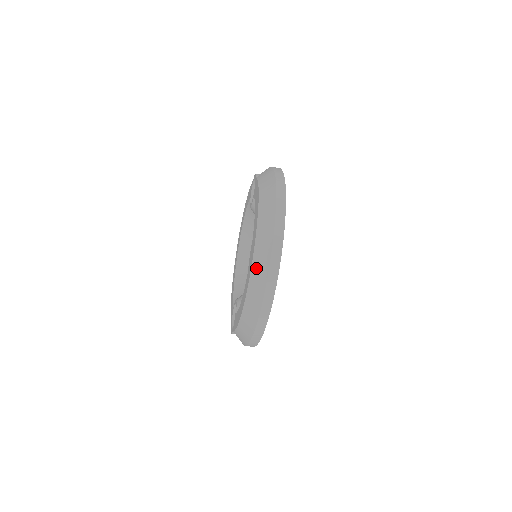
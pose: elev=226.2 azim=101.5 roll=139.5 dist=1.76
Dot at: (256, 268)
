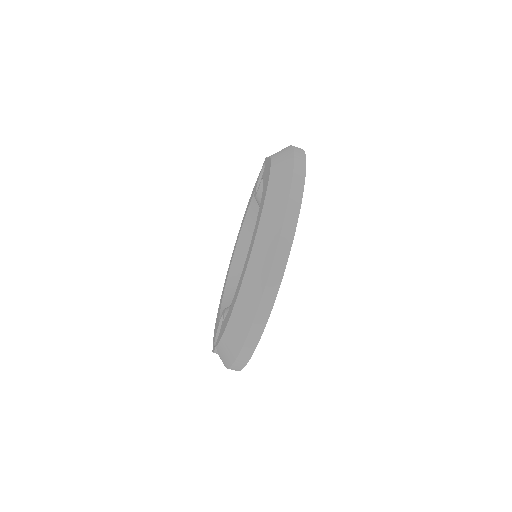
Dot at: (260, 244)
